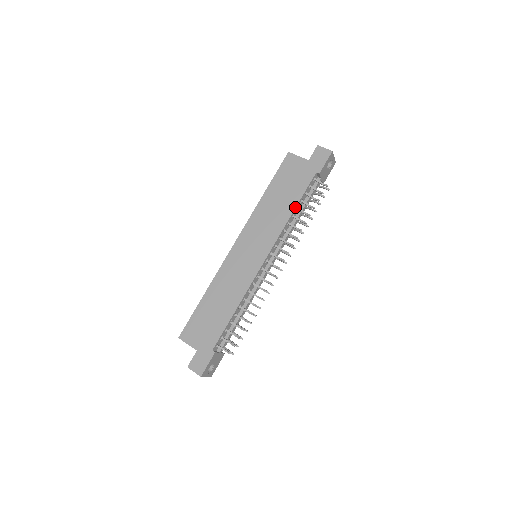
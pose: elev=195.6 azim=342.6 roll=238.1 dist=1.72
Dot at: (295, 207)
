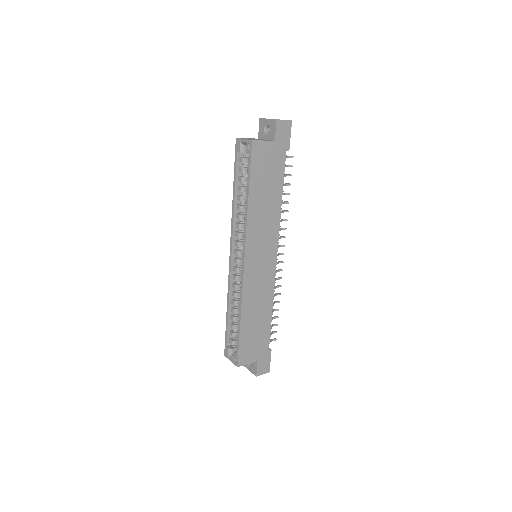
Dot at: occluded
